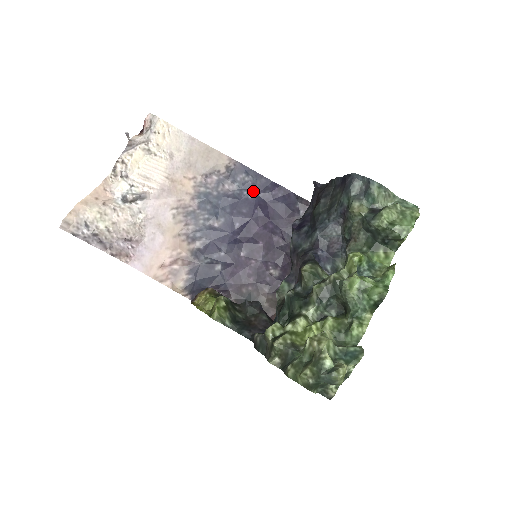
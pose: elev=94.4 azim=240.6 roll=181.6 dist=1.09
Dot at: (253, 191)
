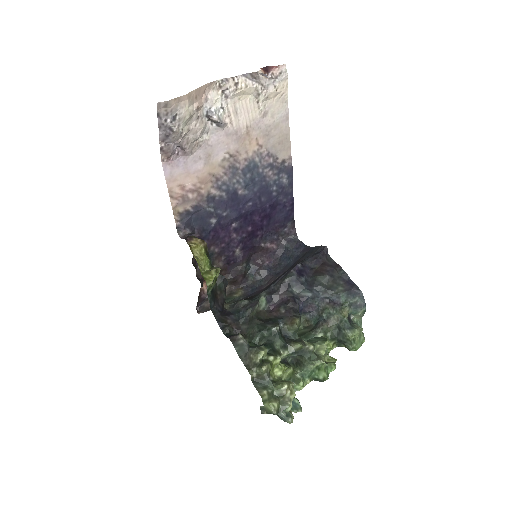
Dot at: (279, 191)
